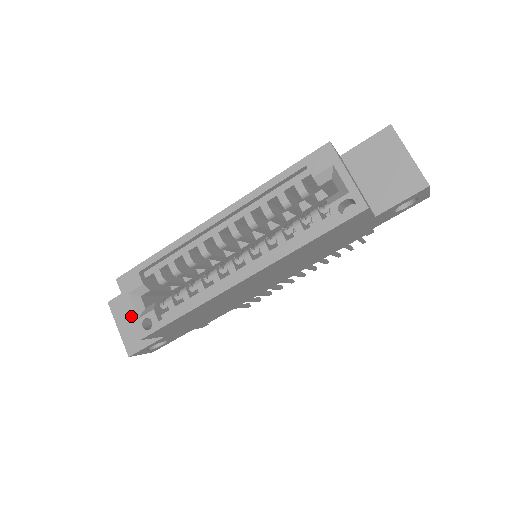
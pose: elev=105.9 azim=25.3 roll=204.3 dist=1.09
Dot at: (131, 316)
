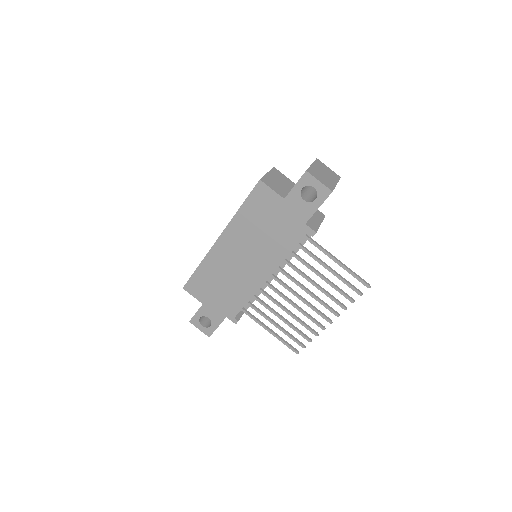
Dot at: occluded
